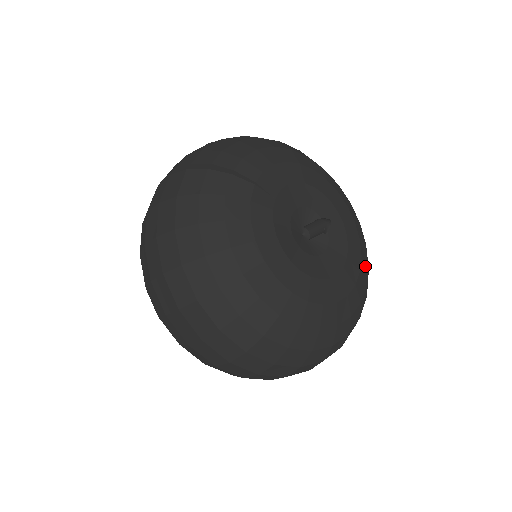
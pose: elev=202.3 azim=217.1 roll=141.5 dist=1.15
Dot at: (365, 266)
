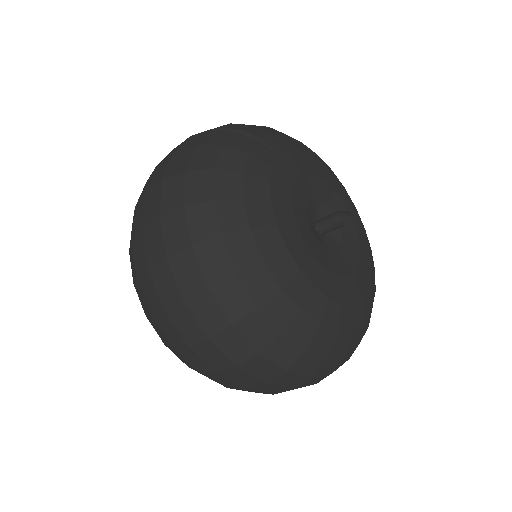
Dot at: (373, 289)
